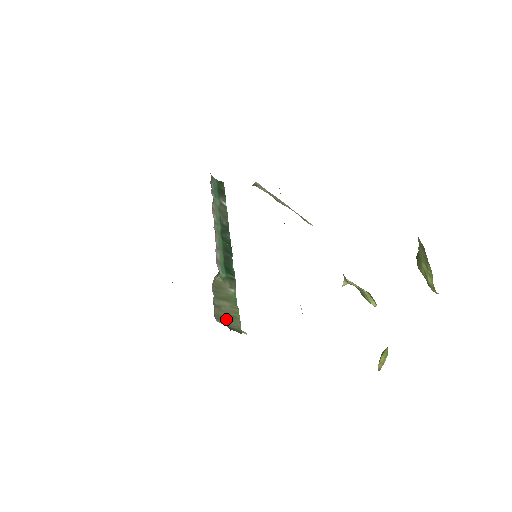
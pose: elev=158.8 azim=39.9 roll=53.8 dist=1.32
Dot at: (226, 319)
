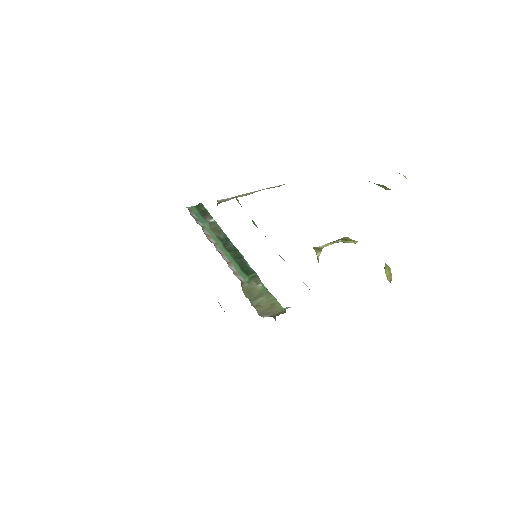
Dot at: (269, 310)
